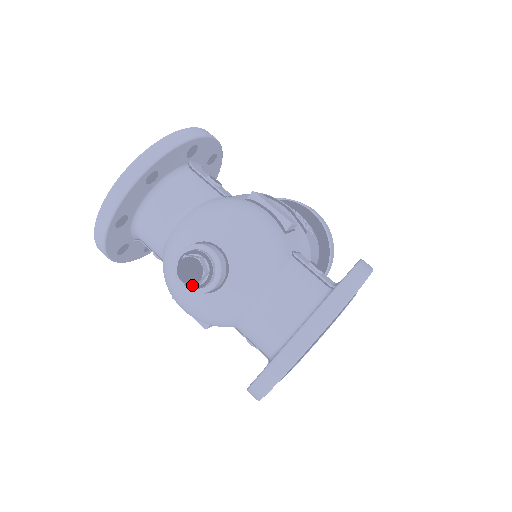
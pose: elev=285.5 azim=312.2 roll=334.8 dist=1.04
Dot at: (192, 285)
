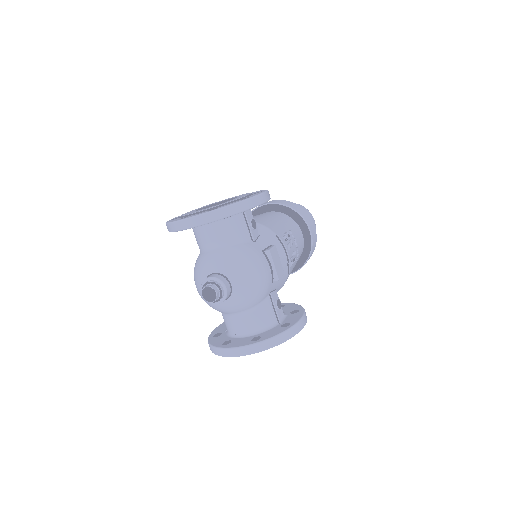
Dot at: (207, 301)
